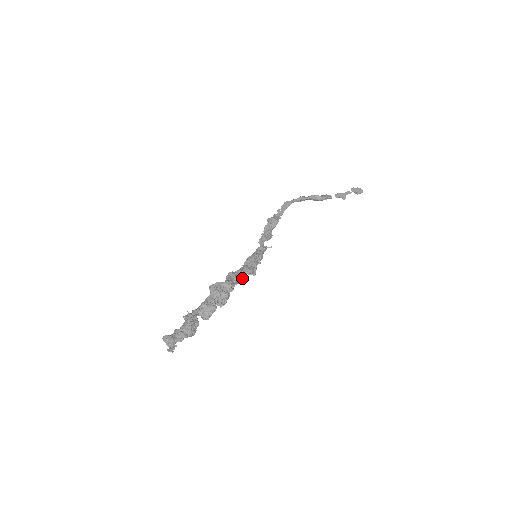
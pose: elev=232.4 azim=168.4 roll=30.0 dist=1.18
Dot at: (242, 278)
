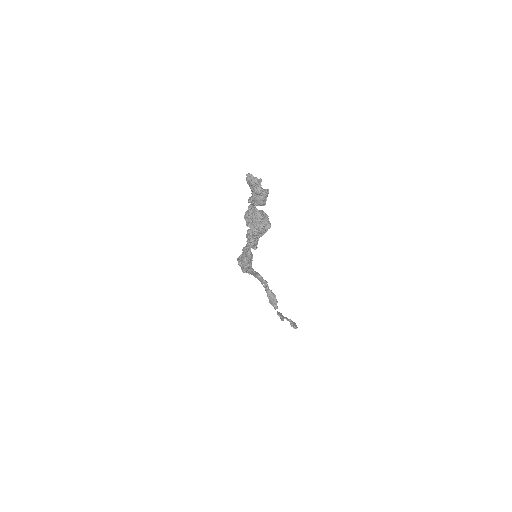
Dot at: (256, 247)
